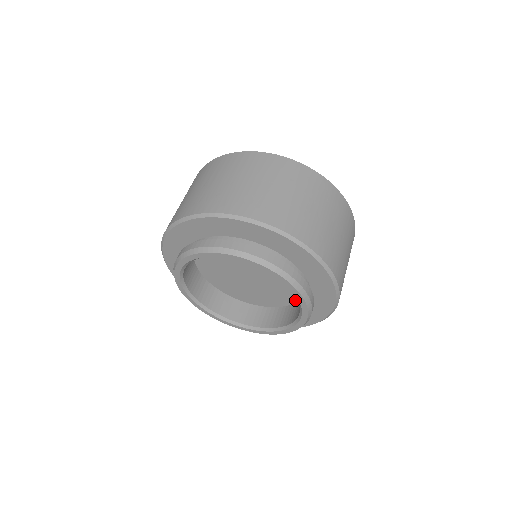
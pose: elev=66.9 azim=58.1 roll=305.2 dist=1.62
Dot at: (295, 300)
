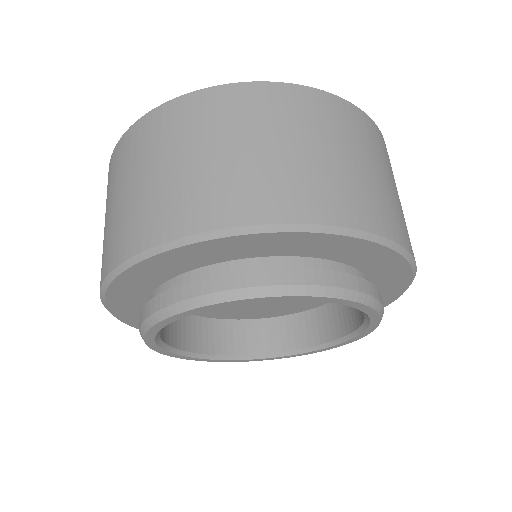
Dot at: occluded
